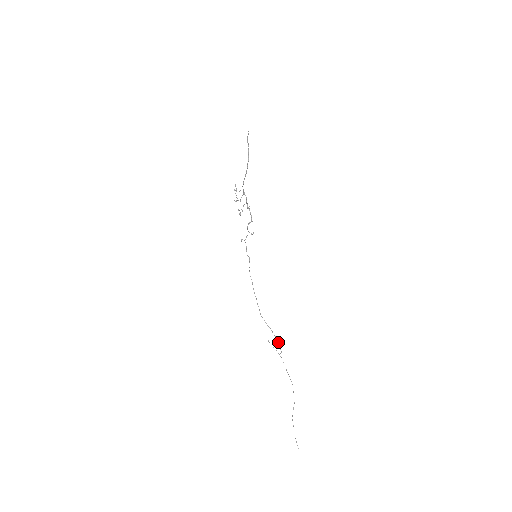
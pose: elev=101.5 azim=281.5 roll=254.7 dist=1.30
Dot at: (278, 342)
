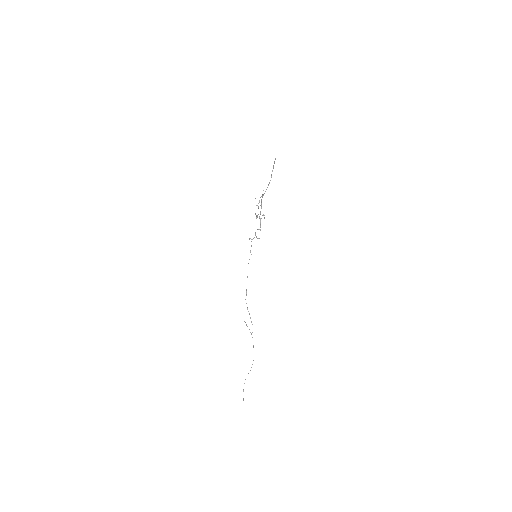
Dot at: occluded
